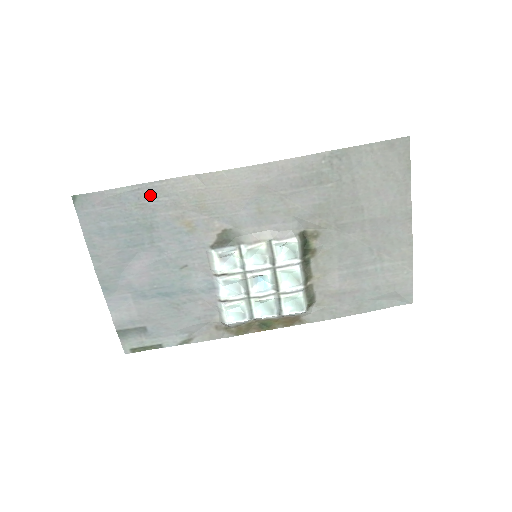
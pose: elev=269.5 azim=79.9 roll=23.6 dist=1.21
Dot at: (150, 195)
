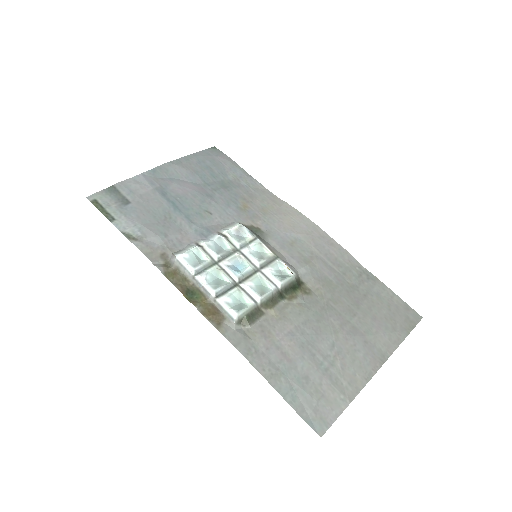
Dot at: (248, 182)
